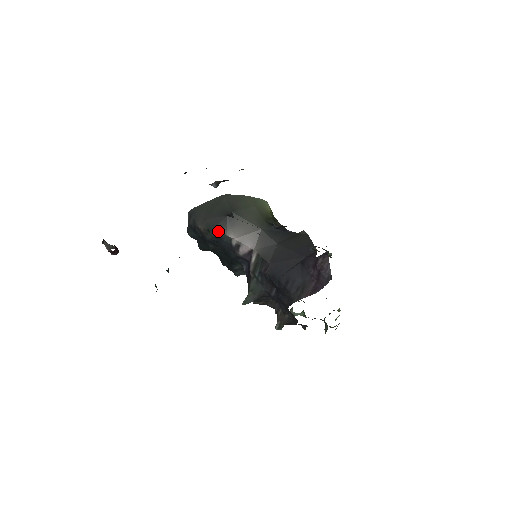
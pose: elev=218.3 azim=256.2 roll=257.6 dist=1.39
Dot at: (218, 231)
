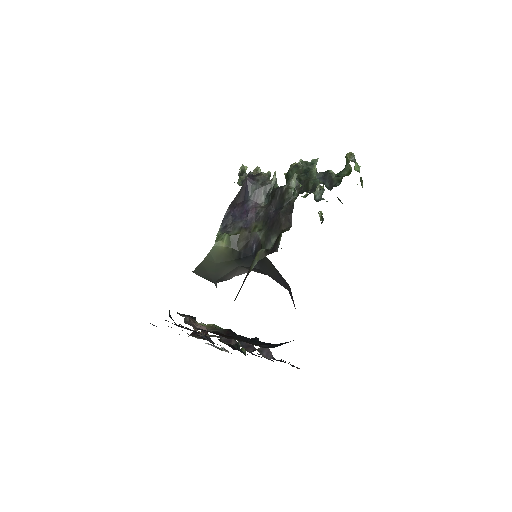
Dot at: occluded
